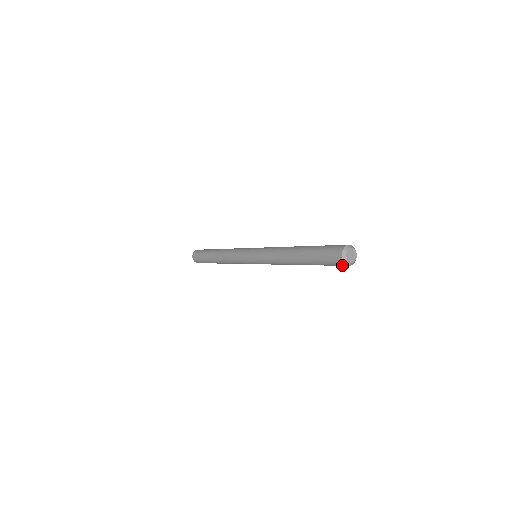
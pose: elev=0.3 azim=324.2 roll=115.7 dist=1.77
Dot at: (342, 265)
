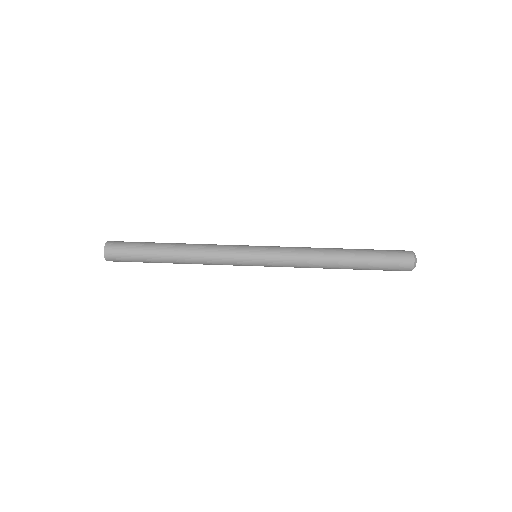
Dot at: occluded
